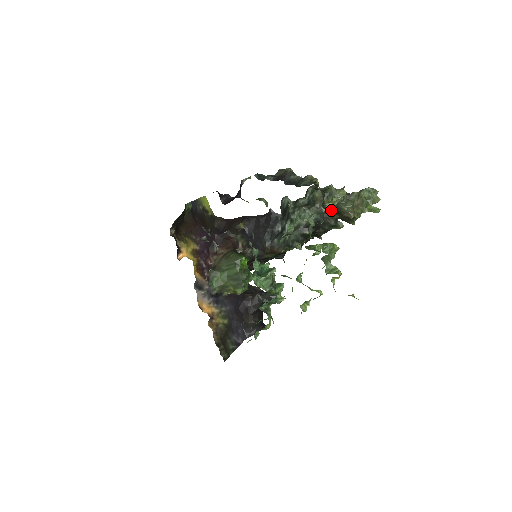
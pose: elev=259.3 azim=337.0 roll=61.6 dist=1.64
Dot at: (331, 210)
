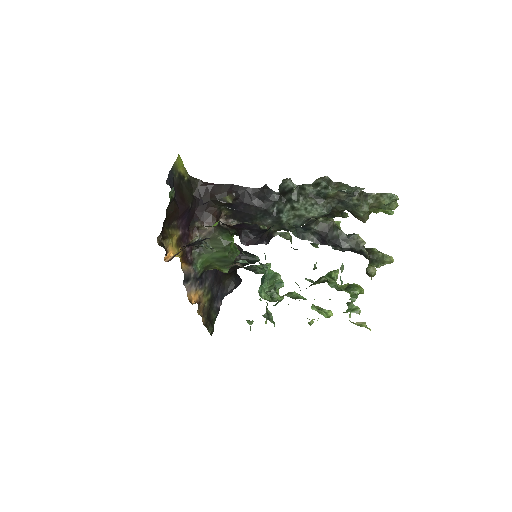
Dot at: (372, 273)
